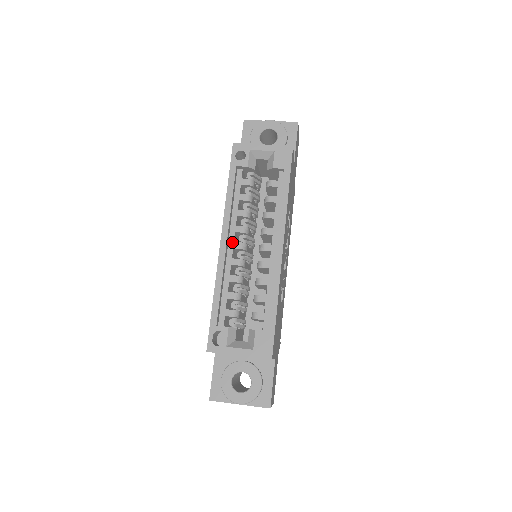
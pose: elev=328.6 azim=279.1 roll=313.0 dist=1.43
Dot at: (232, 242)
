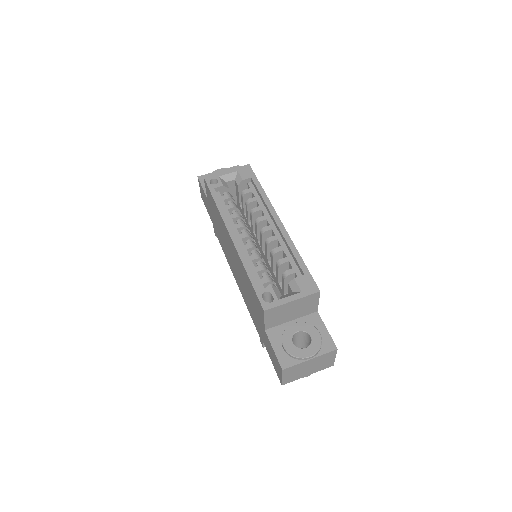
Dot at: (238, 235)
